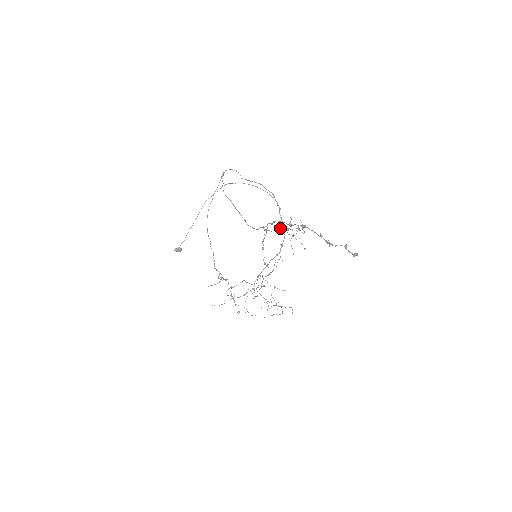
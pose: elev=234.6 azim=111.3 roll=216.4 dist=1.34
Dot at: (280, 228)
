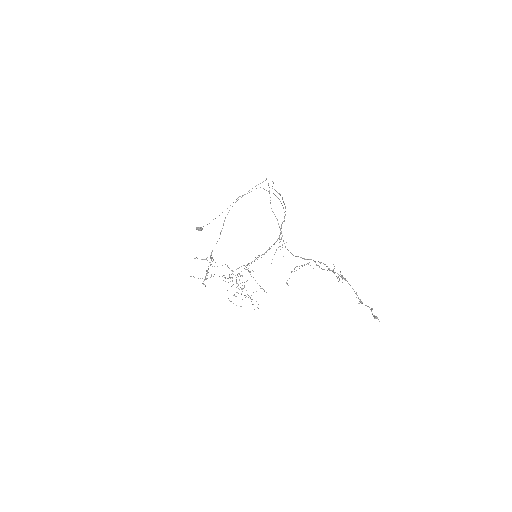
Dot at: (319, 267)
